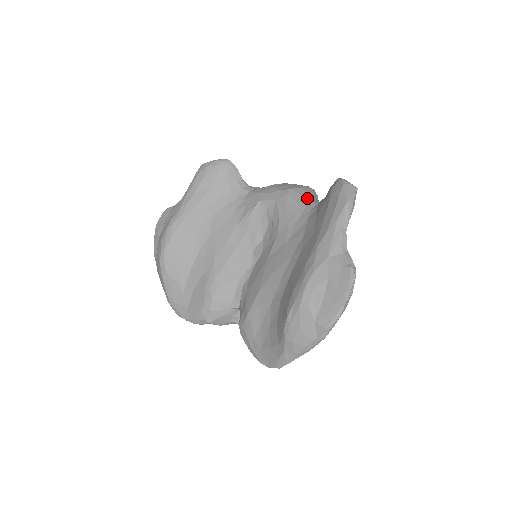
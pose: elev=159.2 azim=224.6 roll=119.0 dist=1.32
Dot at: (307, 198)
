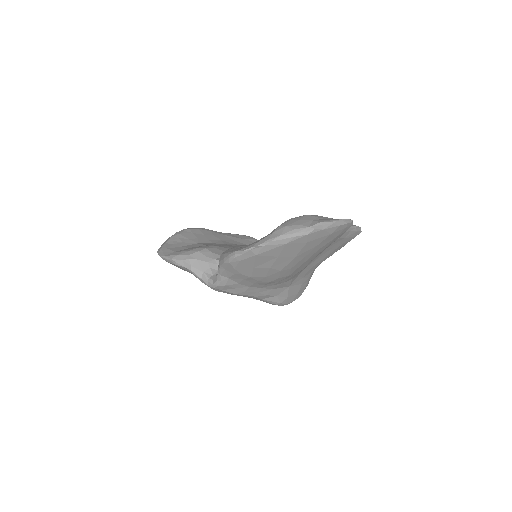
Dot at: occluded
